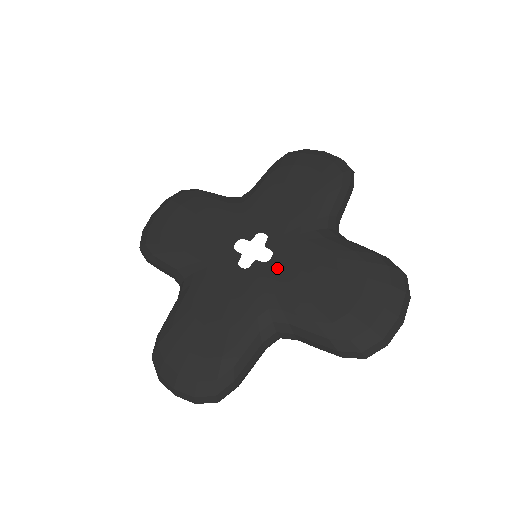
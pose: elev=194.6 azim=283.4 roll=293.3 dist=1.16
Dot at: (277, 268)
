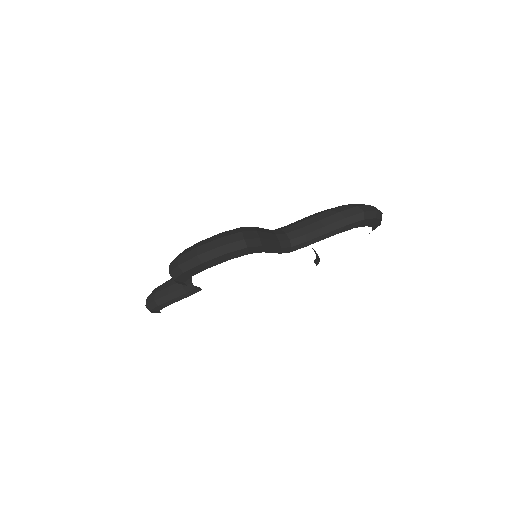
Dot at: occluded
